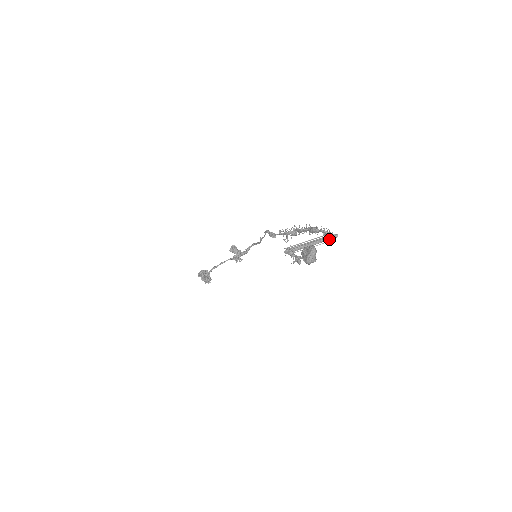
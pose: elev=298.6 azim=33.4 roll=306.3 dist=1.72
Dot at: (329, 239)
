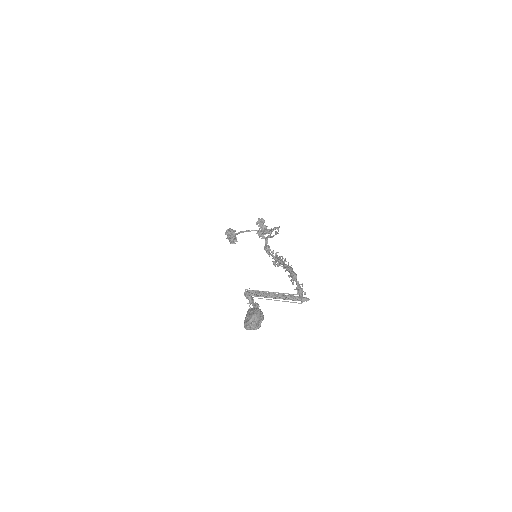
Dot at: (297, 300)
